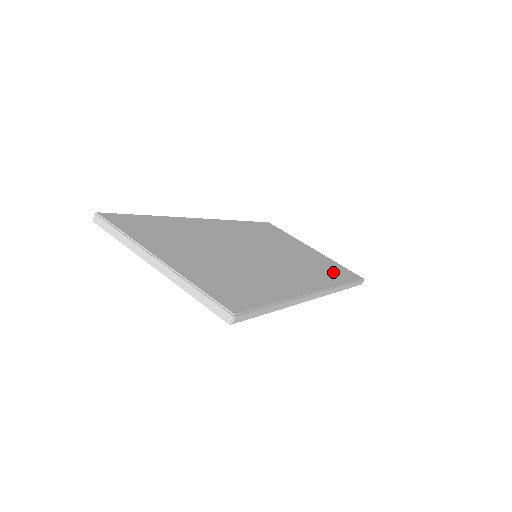
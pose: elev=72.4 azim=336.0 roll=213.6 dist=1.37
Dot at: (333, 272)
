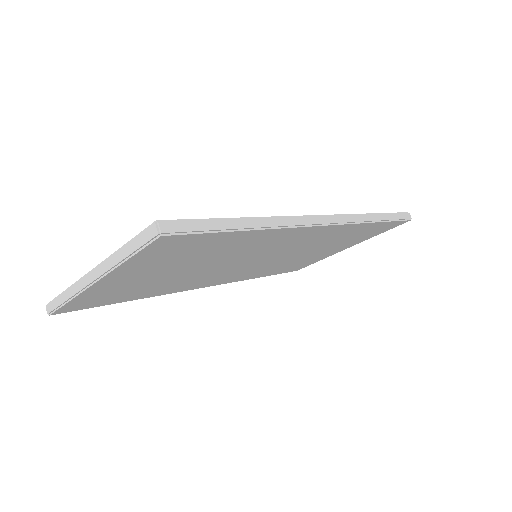
Dot at: occluded
